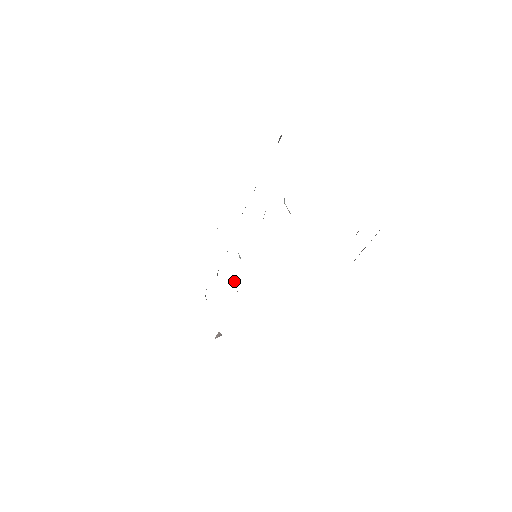
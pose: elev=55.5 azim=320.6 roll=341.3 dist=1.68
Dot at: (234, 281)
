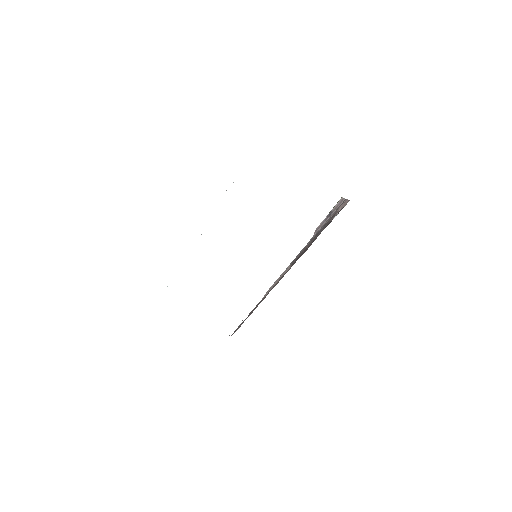
Dot at: occluded
